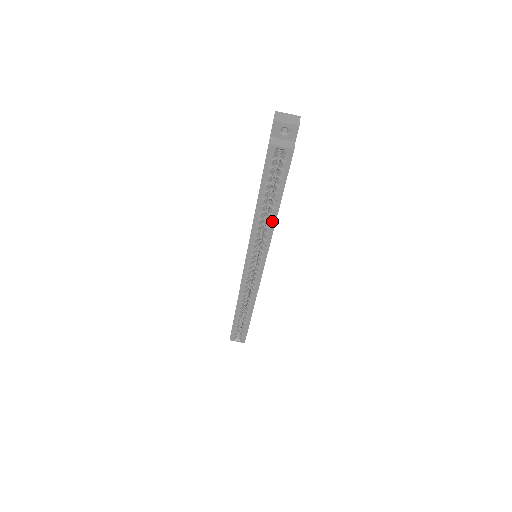
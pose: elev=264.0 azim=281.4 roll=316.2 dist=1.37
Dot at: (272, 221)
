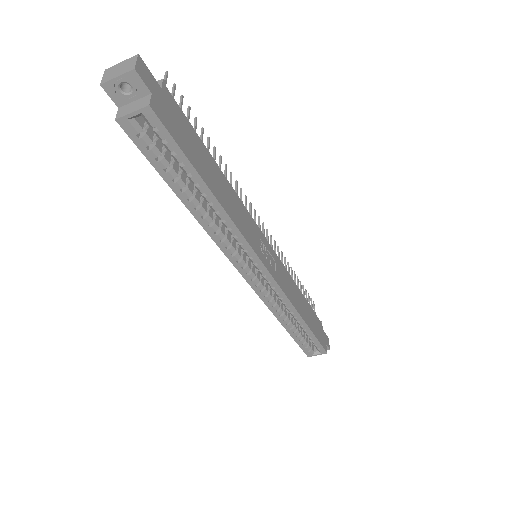
Dot at: (219, 211)
